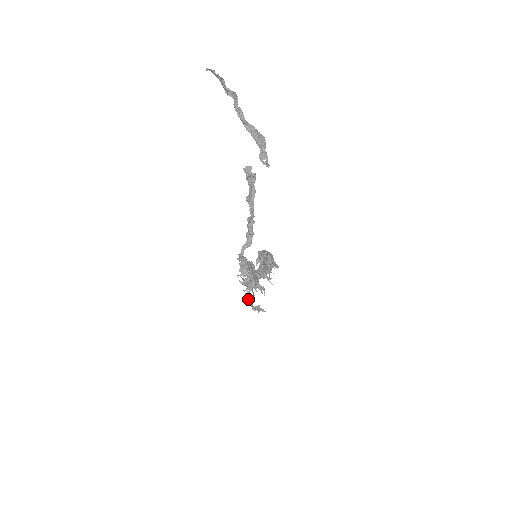
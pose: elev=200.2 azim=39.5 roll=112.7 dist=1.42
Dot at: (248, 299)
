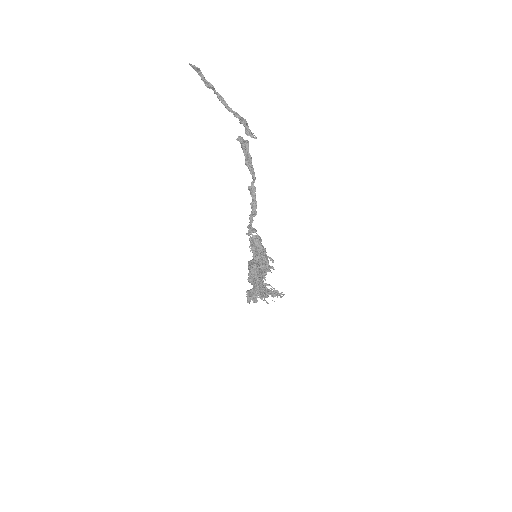
Dot at: (263, 288)
